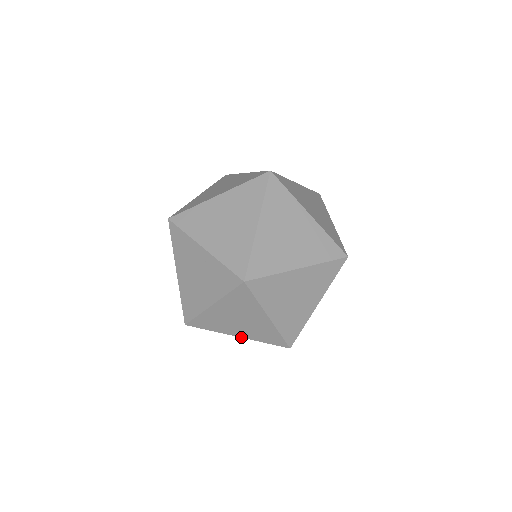
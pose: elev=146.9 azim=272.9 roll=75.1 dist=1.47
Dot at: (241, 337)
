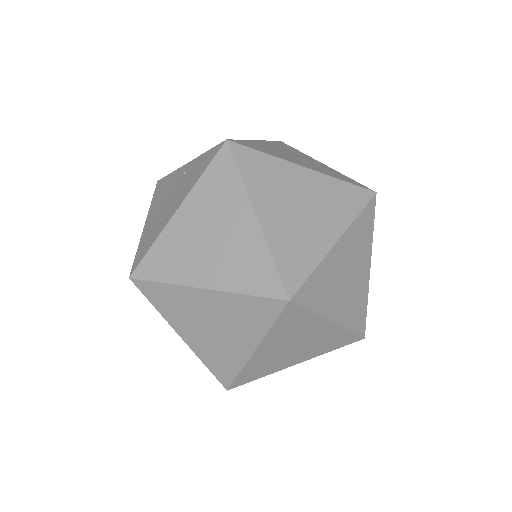
Dot at: (209, 289)
